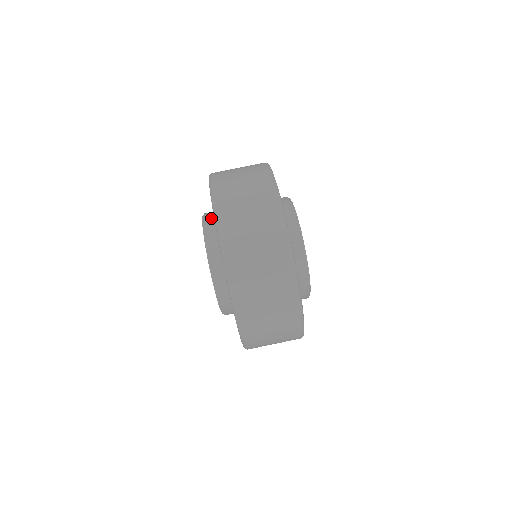
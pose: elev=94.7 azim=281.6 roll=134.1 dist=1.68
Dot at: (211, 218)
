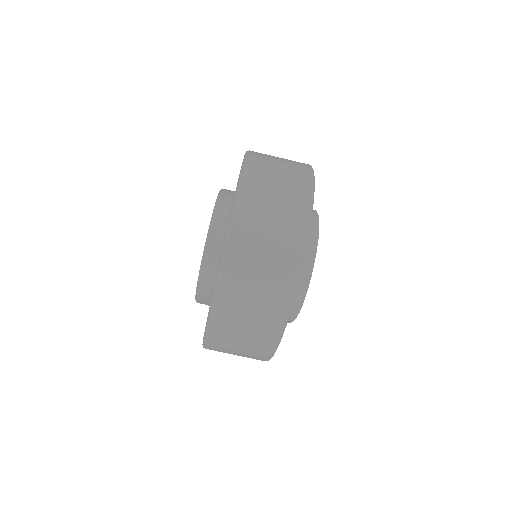
Dot at: (211, 269)
